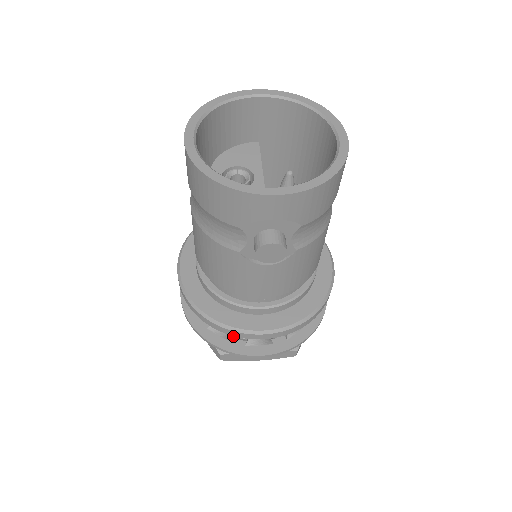
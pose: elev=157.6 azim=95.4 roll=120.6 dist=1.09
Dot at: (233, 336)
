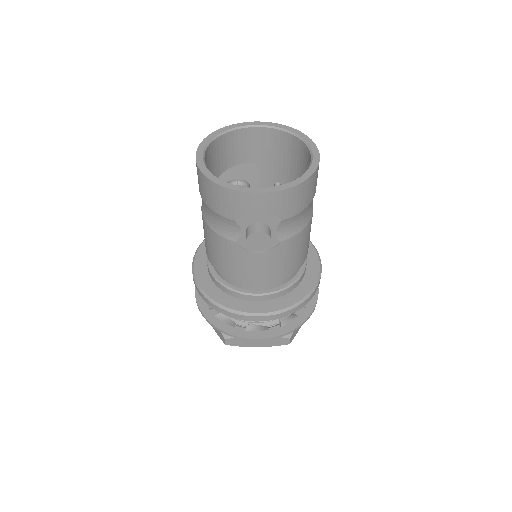
Dot at: (236, 324)
